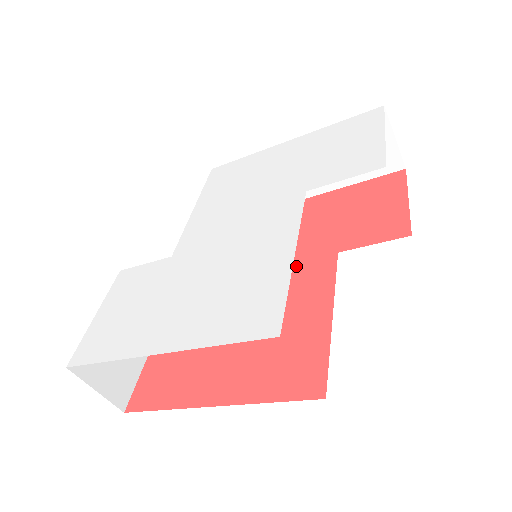
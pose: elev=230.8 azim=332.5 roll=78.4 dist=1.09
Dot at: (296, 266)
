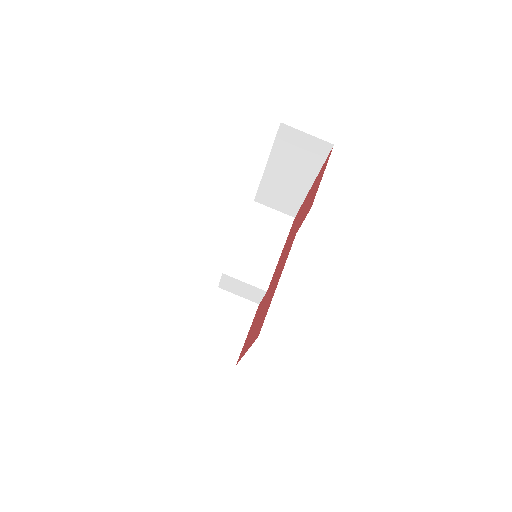
Dot at: (287, 250)
